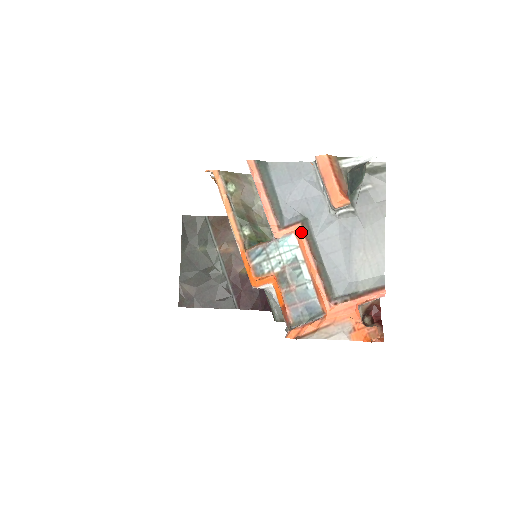
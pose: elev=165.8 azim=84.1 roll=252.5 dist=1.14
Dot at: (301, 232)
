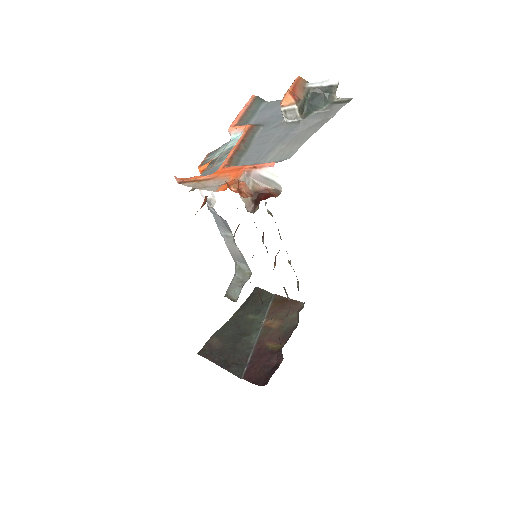
Dot at: (248, 127)
